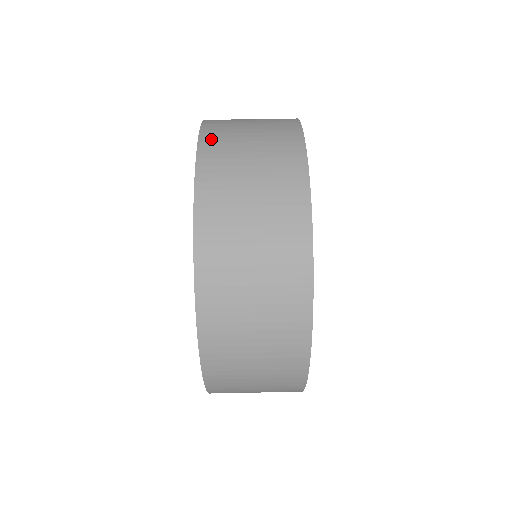
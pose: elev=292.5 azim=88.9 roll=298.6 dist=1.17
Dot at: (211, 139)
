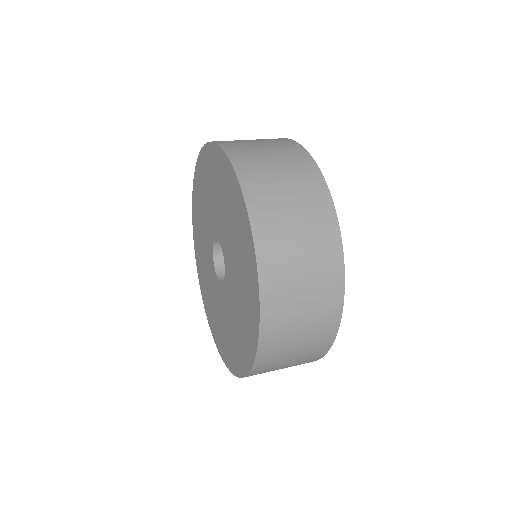
Dot at: occluded
